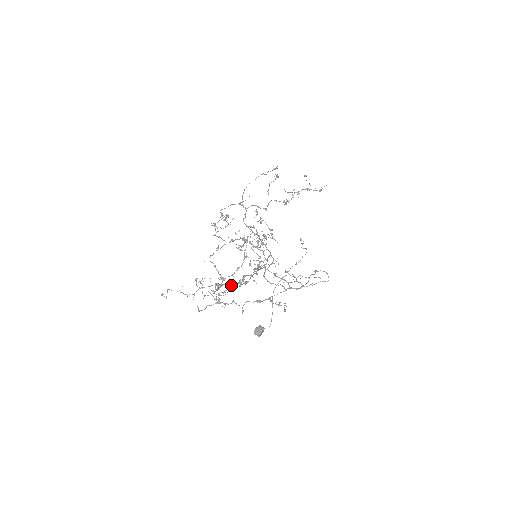
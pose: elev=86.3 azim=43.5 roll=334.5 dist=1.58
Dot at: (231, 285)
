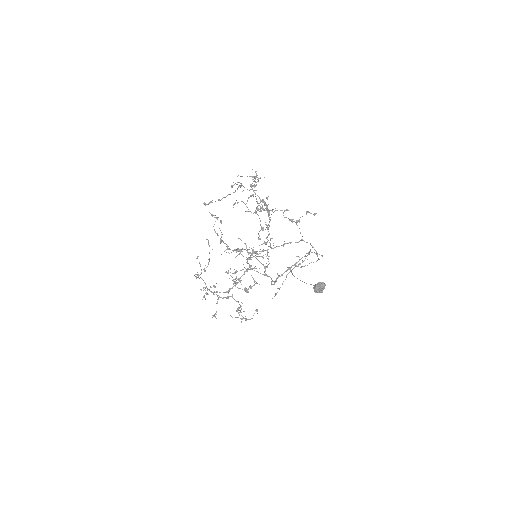
Dot at: (261, 200)
